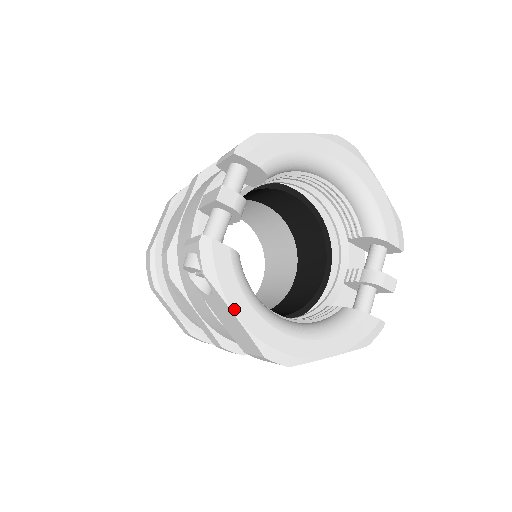
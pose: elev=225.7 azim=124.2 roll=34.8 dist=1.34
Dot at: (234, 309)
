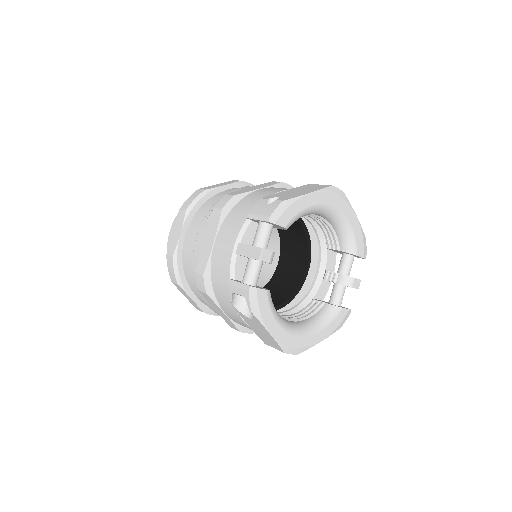
Dot at: (269, 330)
